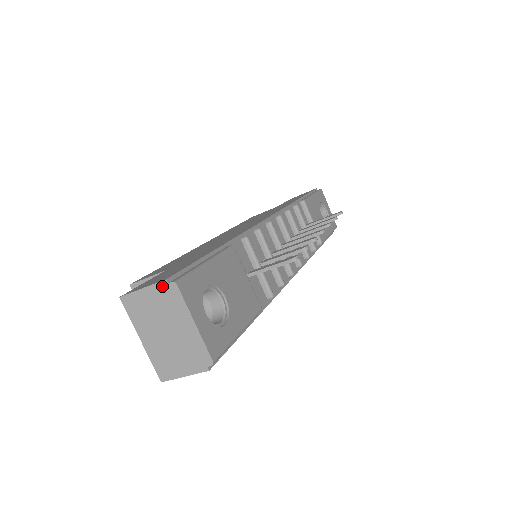
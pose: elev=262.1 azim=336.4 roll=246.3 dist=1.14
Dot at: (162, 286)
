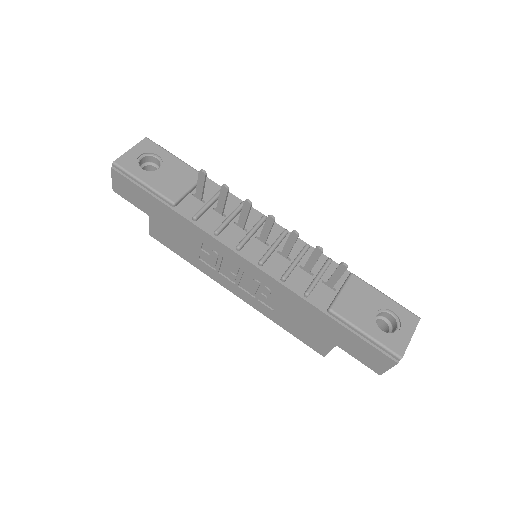
Dot at: occluded
